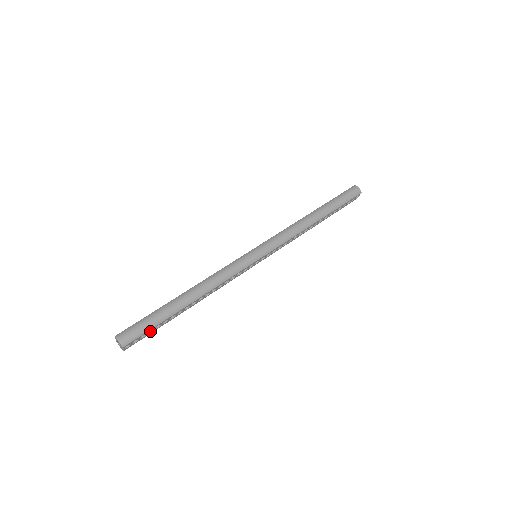
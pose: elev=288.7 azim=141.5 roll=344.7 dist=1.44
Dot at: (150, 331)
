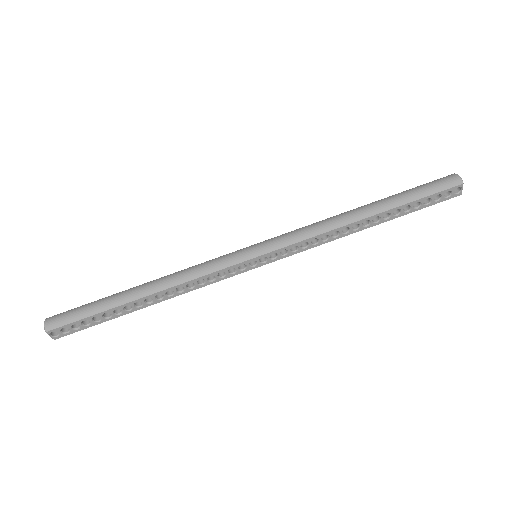
Dot at: (88, 323)
